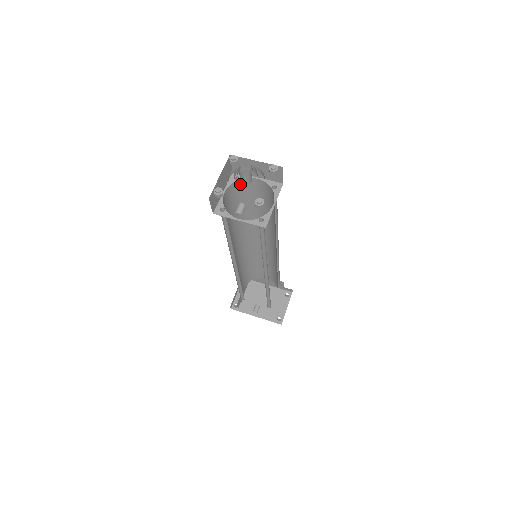
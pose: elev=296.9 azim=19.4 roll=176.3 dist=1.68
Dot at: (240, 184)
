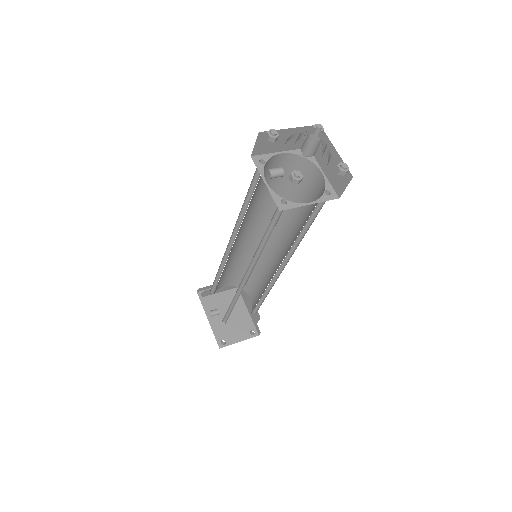
Dot at: (303, 164)
